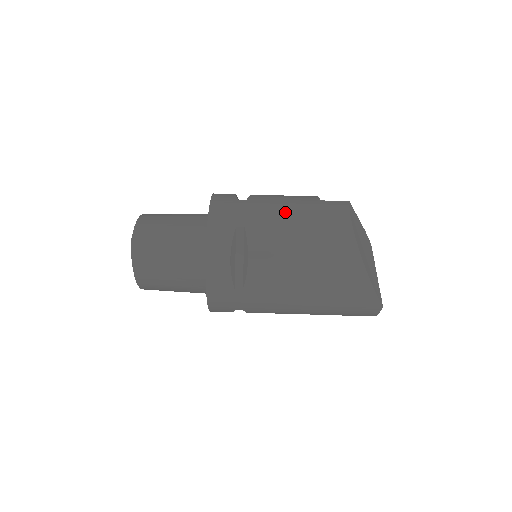
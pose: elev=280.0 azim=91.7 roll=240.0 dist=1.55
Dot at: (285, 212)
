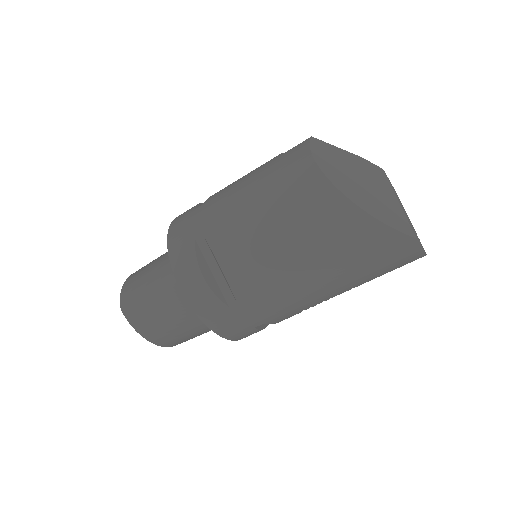
Dot at: (239, 193)
